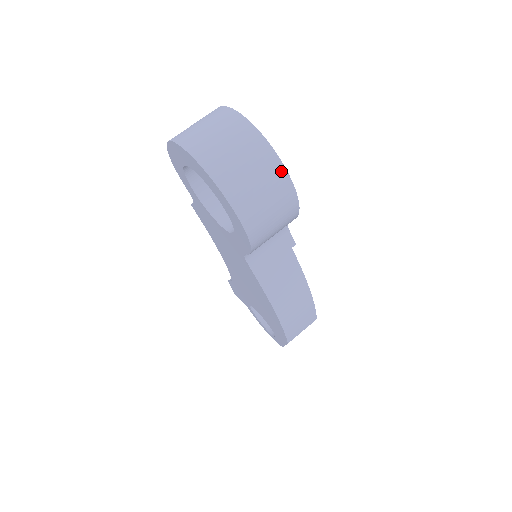
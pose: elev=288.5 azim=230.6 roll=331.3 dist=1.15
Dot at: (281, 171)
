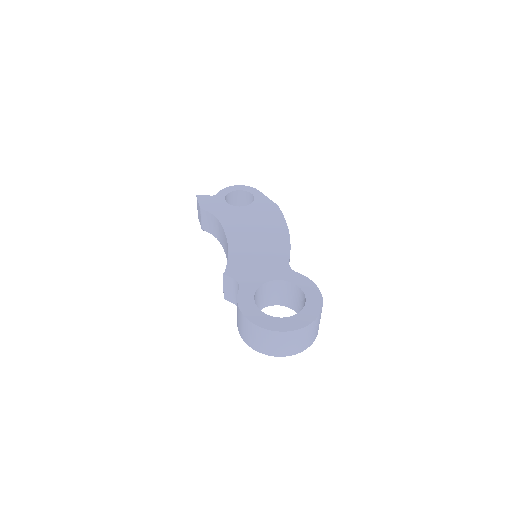
Dot at: (321, 312)
